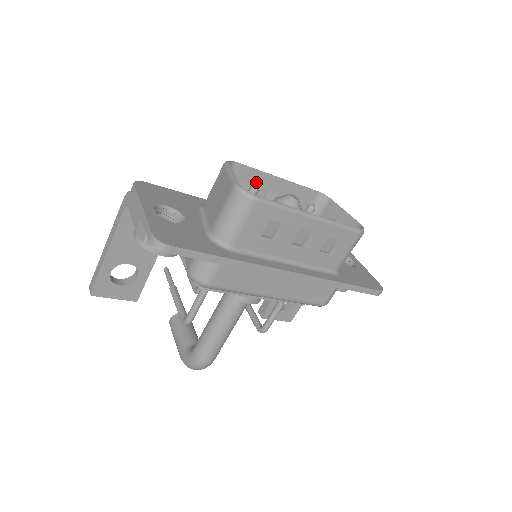
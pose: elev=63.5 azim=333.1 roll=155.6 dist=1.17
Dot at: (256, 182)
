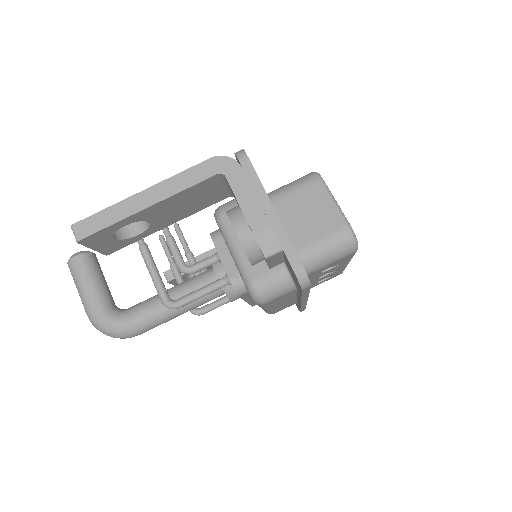
Dot at: occluded
